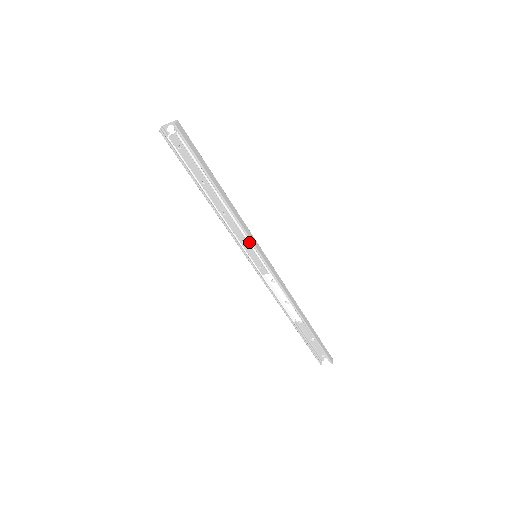
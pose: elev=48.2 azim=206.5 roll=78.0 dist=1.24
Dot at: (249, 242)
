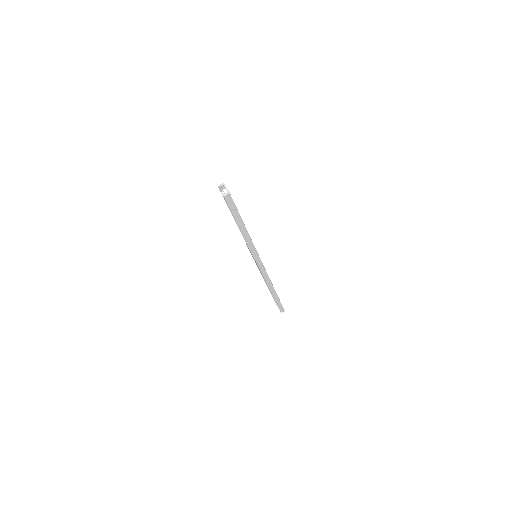
Dot at: (251, 252)
